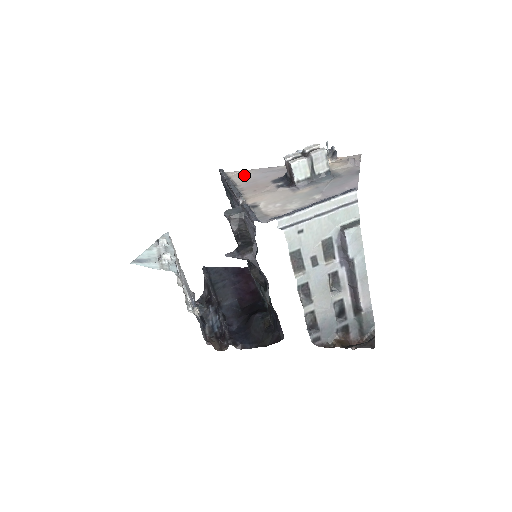
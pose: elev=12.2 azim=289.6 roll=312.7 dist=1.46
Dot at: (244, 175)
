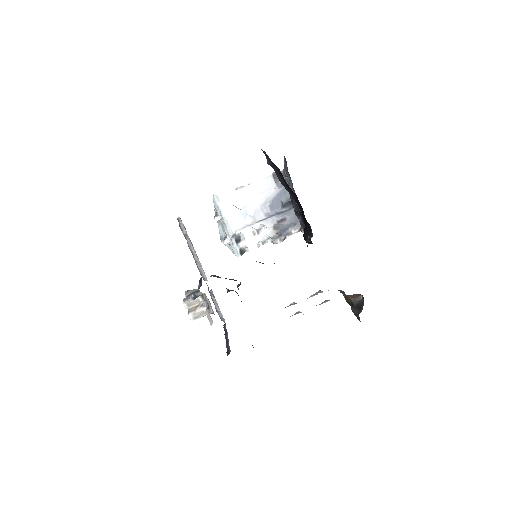
Dot at: occluded
